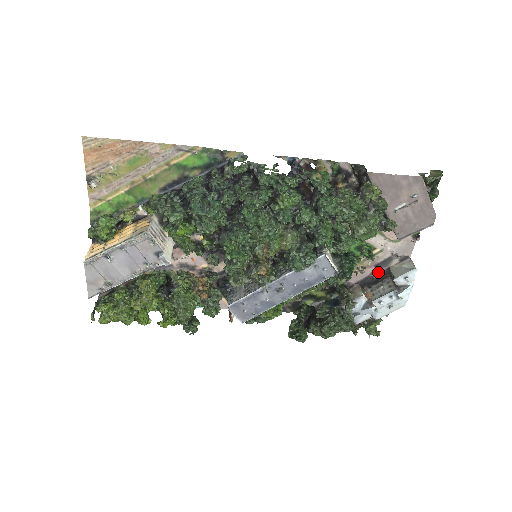
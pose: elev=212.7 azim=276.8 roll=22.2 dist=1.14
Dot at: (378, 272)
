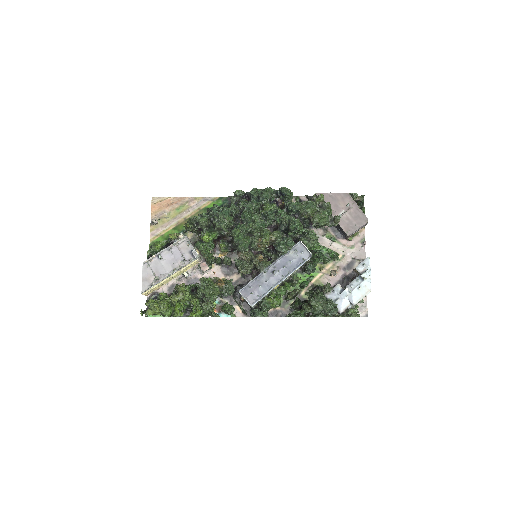
Dot at: (347, 275)
